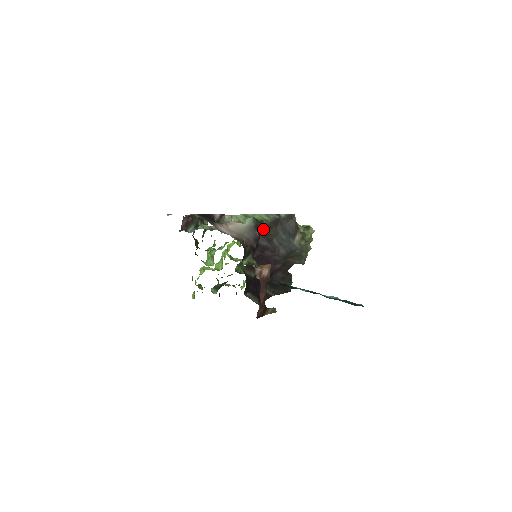
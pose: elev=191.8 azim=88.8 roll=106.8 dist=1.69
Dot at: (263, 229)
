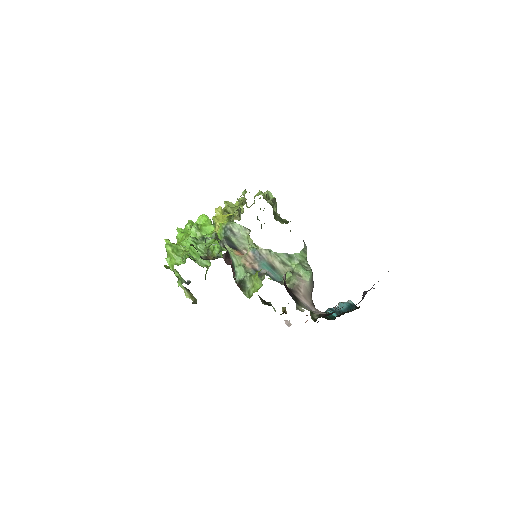
Dot at: occluded
